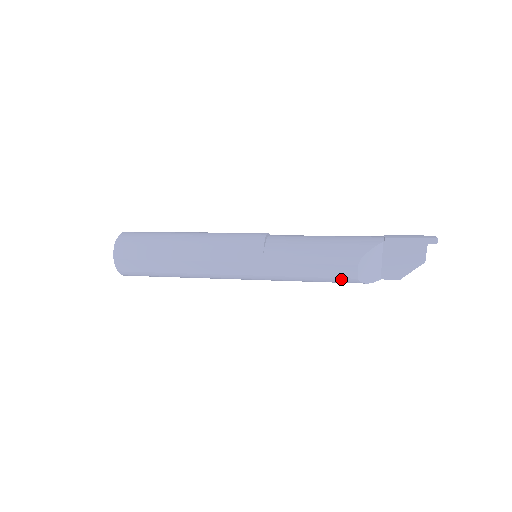
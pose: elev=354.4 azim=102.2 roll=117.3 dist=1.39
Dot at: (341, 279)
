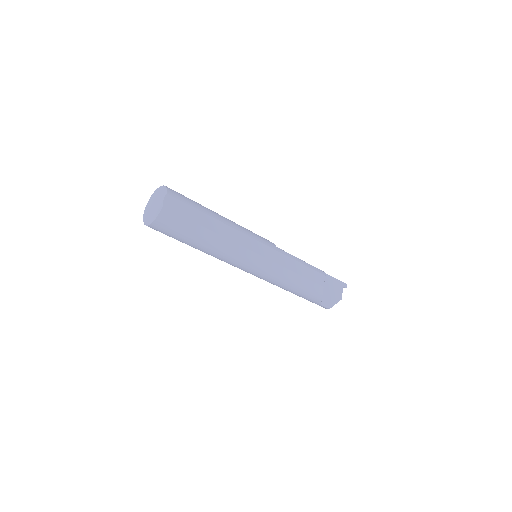
Dot at: (315, 284)
